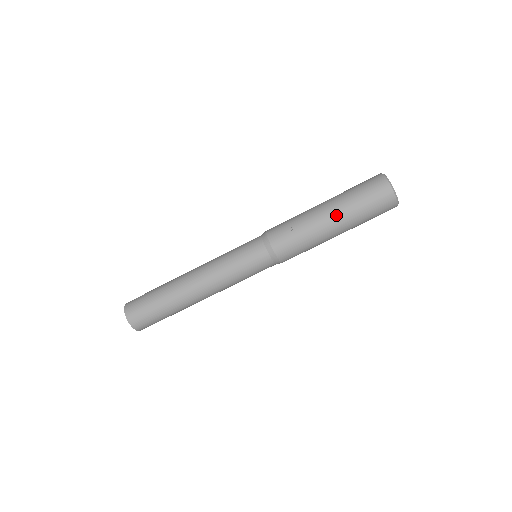
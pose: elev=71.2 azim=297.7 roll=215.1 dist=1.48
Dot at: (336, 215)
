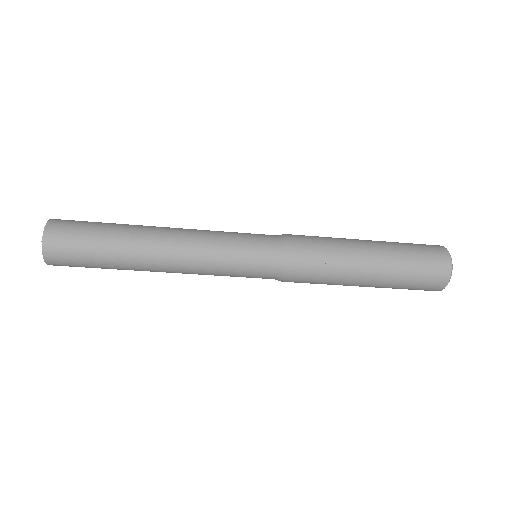
Dot at: (378, 271)
